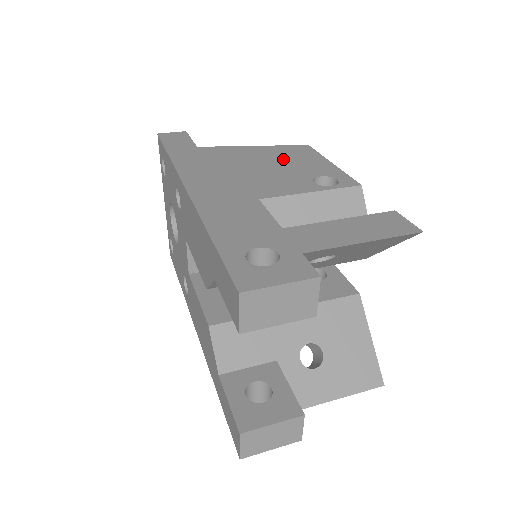
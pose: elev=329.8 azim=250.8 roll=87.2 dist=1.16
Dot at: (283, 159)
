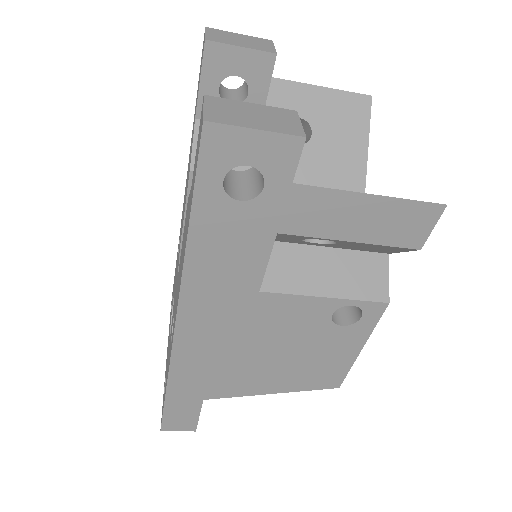
Dot at: occluded
